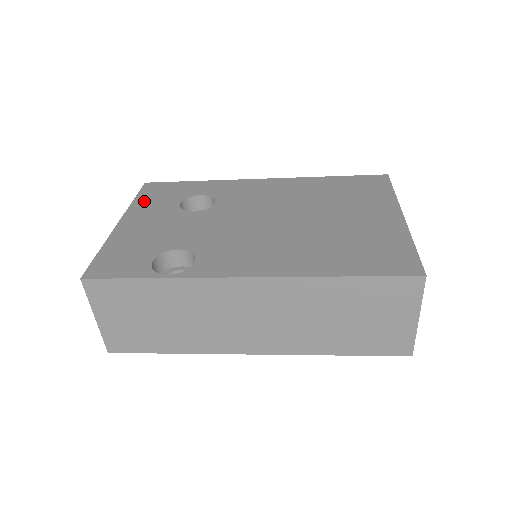
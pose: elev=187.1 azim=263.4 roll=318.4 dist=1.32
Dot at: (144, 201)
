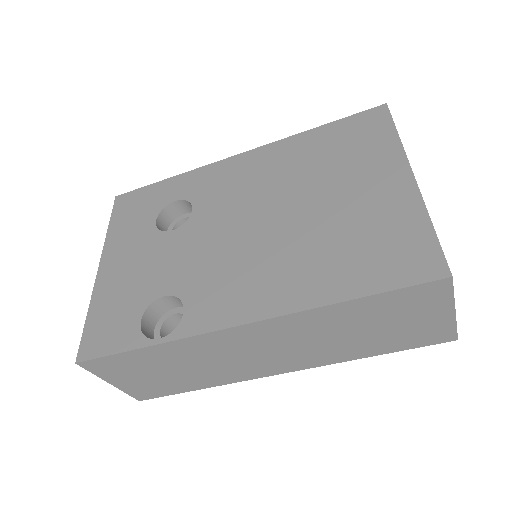
Dot at: (119, 227)
